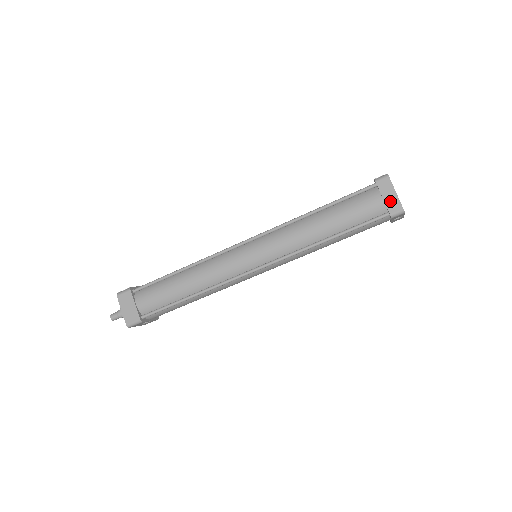
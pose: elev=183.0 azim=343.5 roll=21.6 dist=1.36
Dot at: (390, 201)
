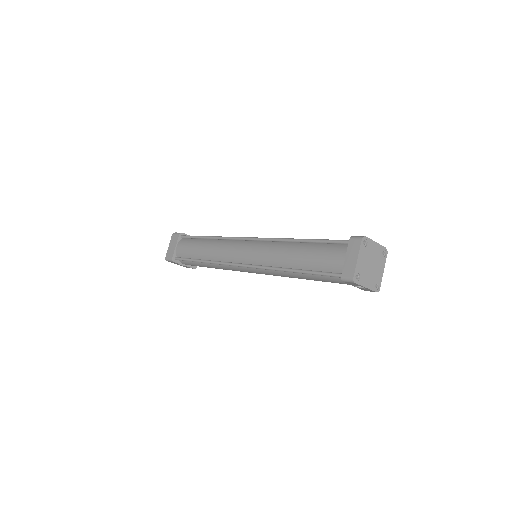
Dot at: (348, 264)
